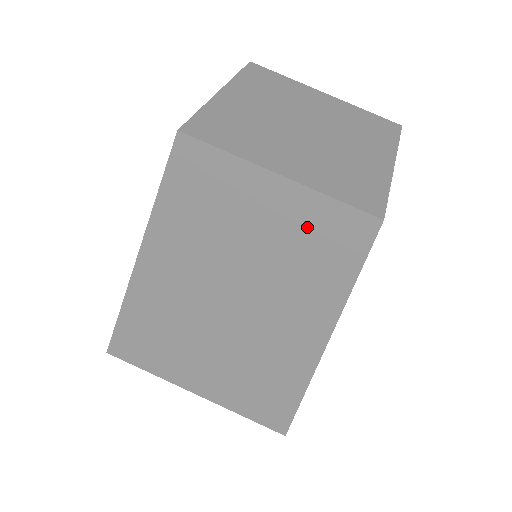
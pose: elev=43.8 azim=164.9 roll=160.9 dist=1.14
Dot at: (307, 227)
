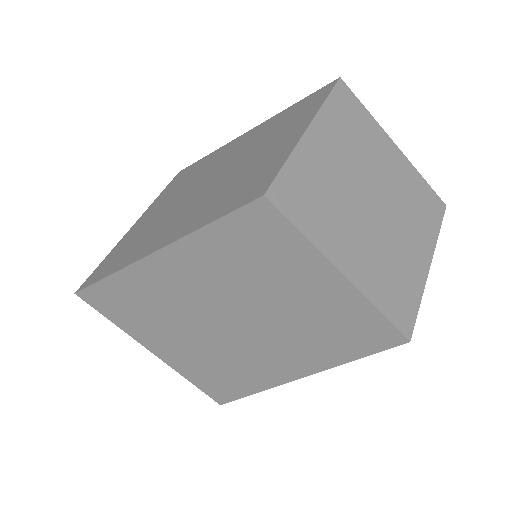
Dot at: (340, 314)
